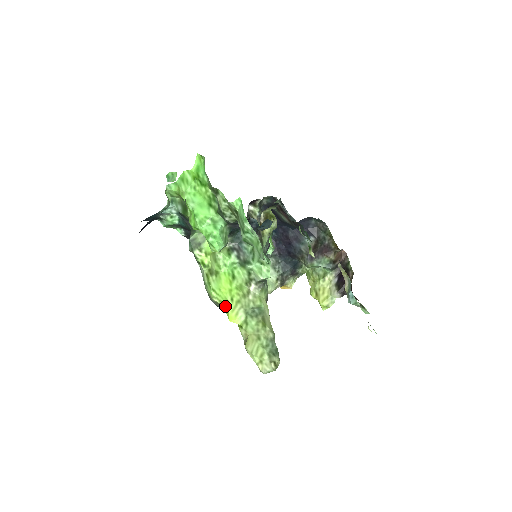
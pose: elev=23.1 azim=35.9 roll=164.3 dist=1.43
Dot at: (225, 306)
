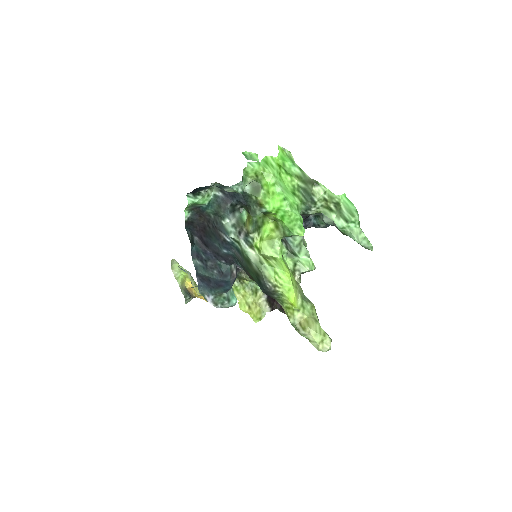
Dot at: (288, 289)
